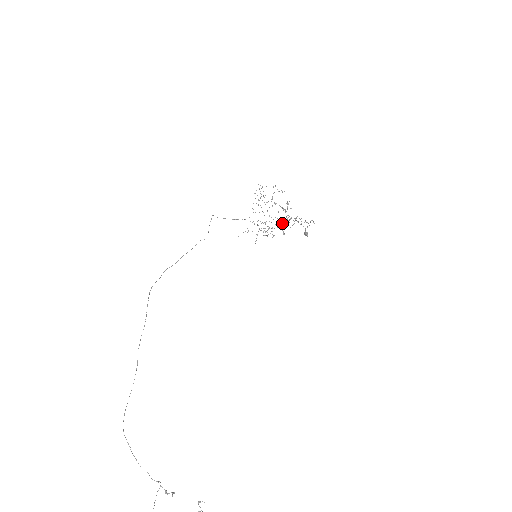
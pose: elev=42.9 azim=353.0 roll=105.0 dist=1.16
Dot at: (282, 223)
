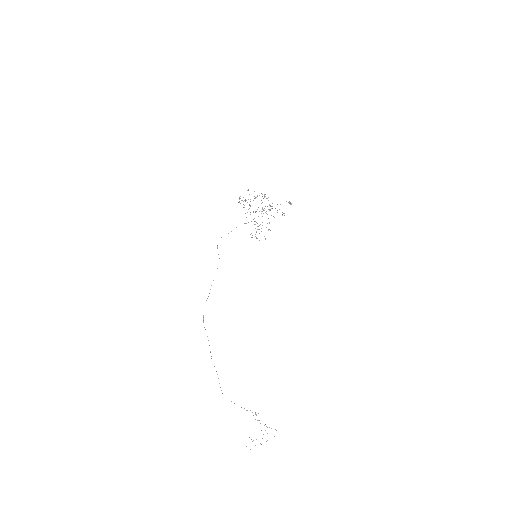
Dot at: occluded
